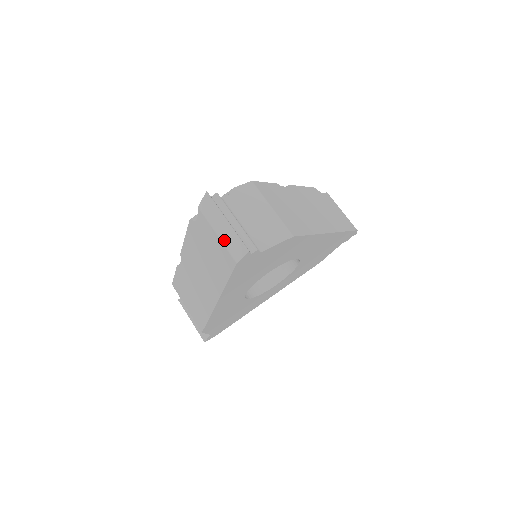
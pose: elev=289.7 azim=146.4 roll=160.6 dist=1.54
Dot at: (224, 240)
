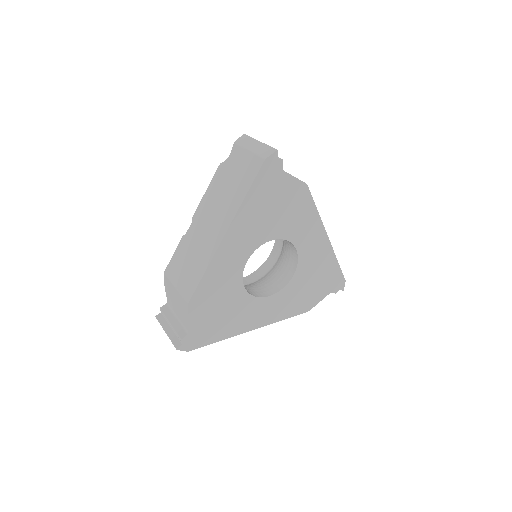
Dot at: (255, 151)
